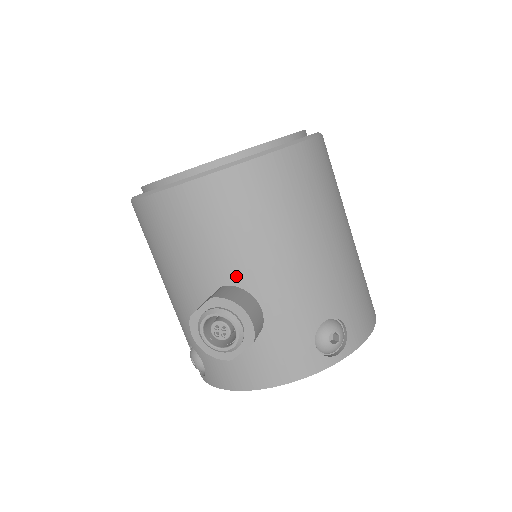
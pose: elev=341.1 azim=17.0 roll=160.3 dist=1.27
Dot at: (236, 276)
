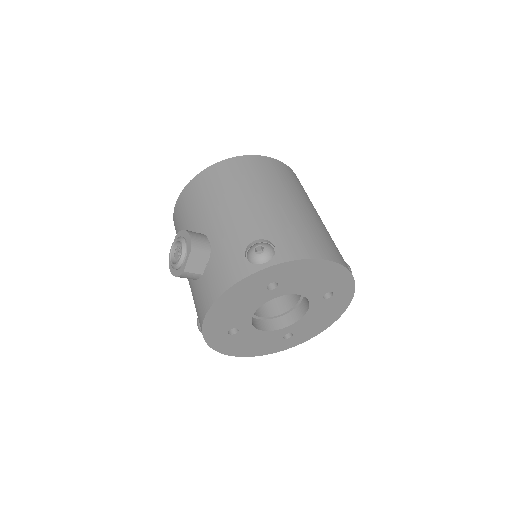
Dot at: (199, 229)
